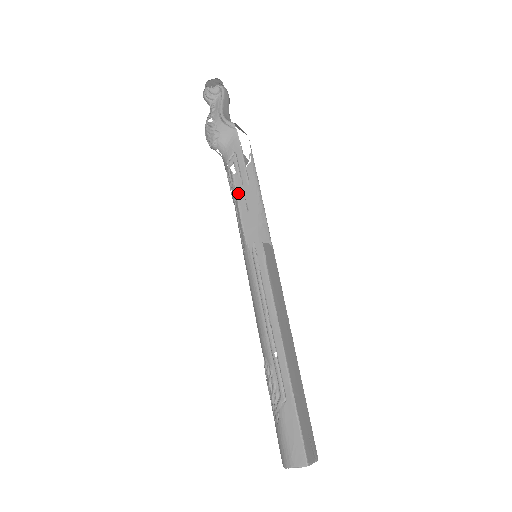
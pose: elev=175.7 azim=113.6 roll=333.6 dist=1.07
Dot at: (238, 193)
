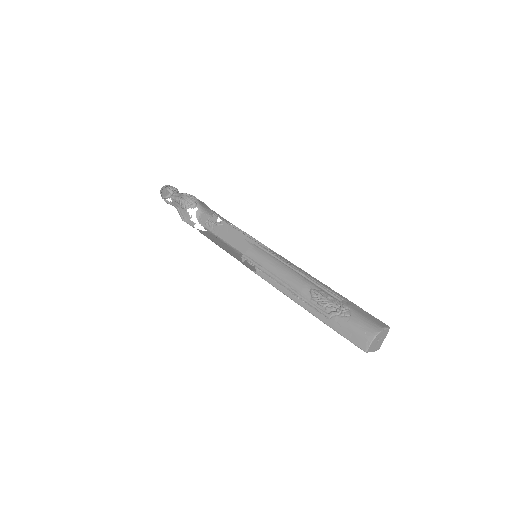
Dot at: (209, 238)
